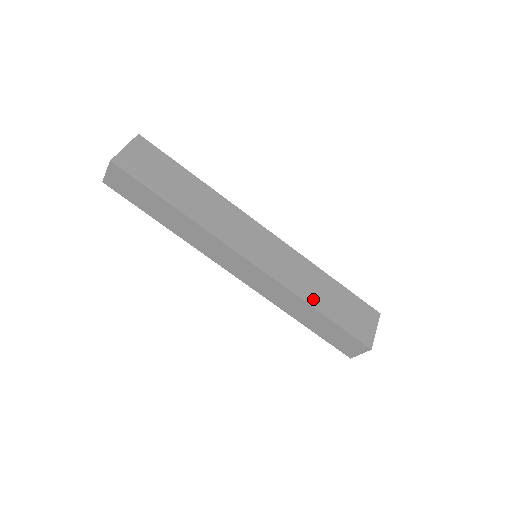
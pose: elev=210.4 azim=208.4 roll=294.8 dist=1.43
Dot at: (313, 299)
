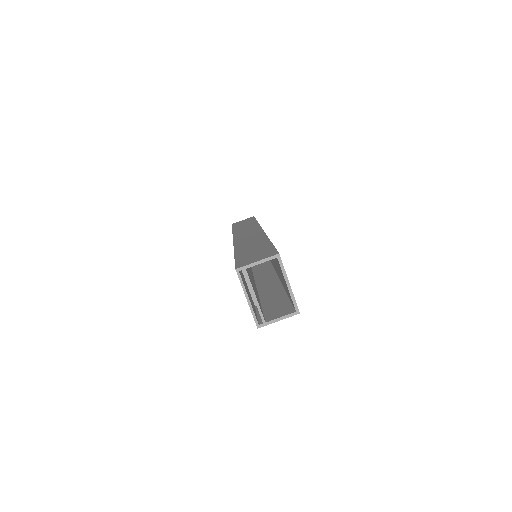
Dot at: occluded
